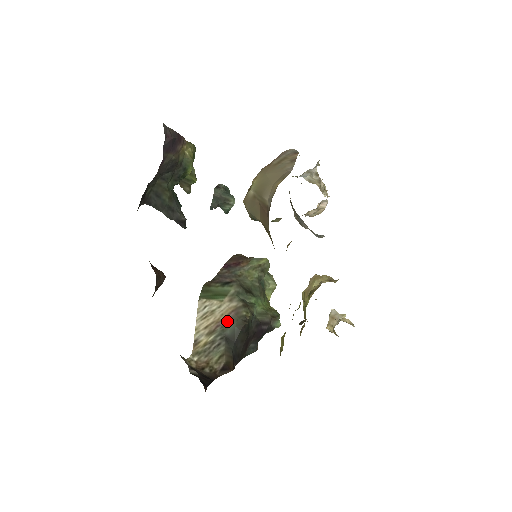
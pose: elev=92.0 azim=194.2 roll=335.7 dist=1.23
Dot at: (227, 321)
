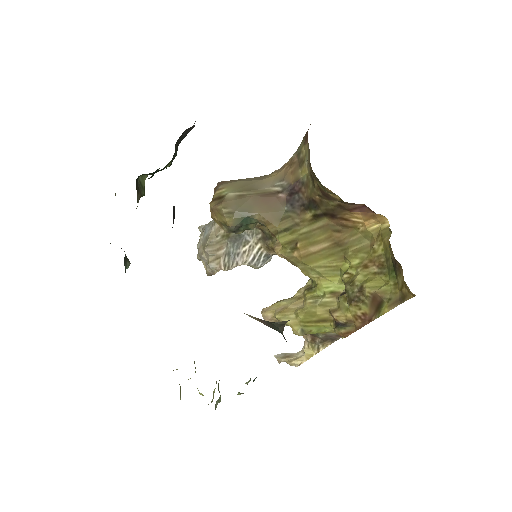
Dot at: (267, 324)
